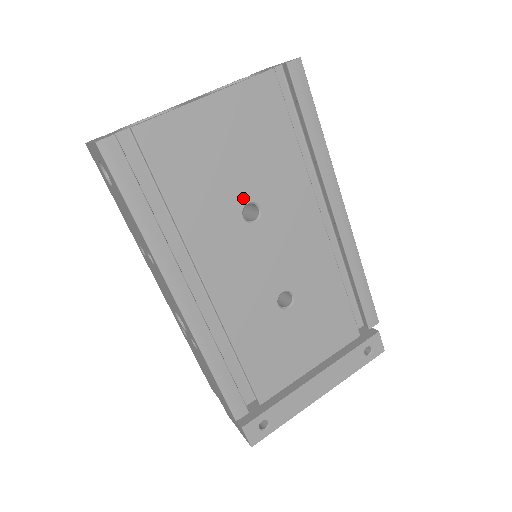
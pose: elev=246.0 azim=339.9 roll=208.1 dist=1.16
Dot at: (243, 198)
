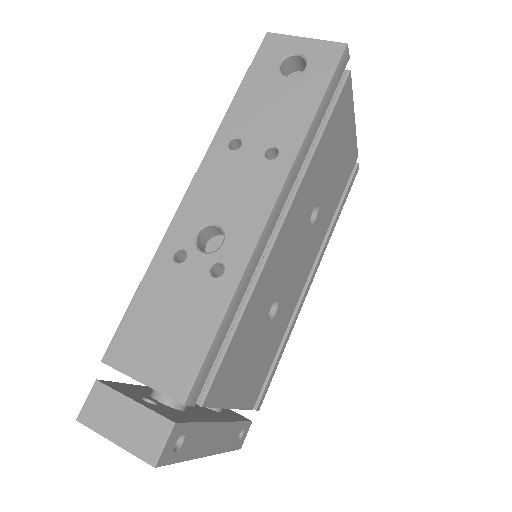
Dot at: (320, 198)
